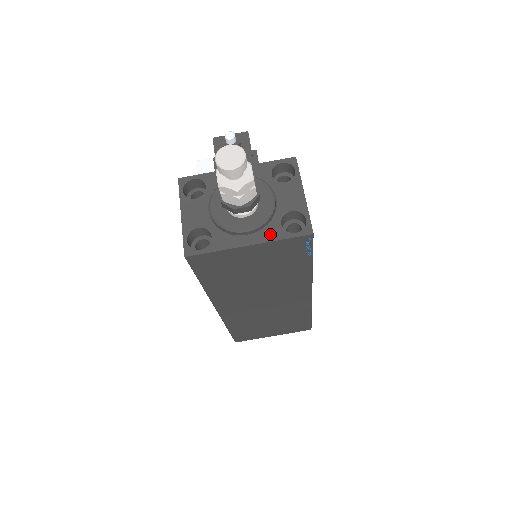
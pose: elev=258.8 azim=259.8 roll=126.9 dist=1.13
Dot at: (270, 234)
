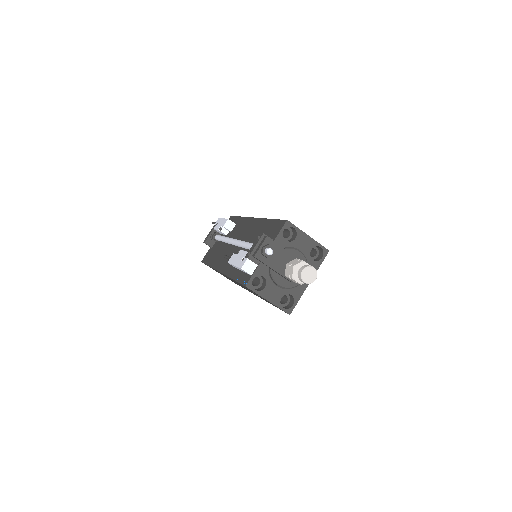
Dot at: occluded
